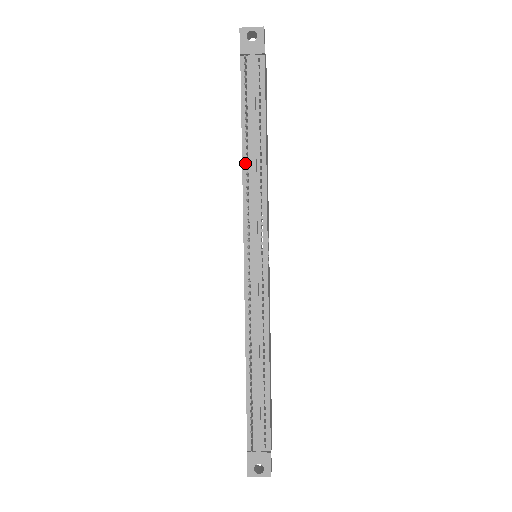
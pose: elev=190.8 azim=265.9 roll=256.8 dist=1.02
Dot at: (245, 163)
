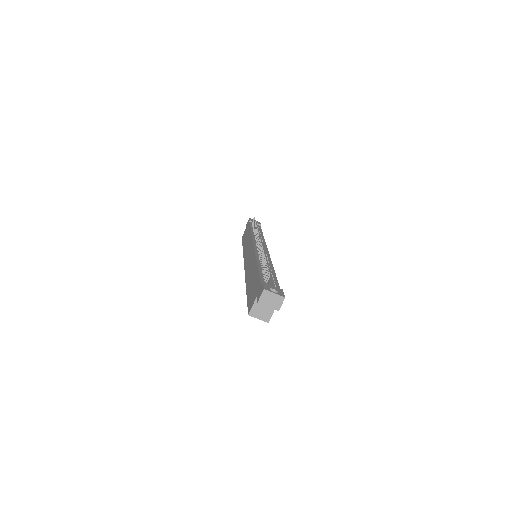
Dot at: (253, 233)
